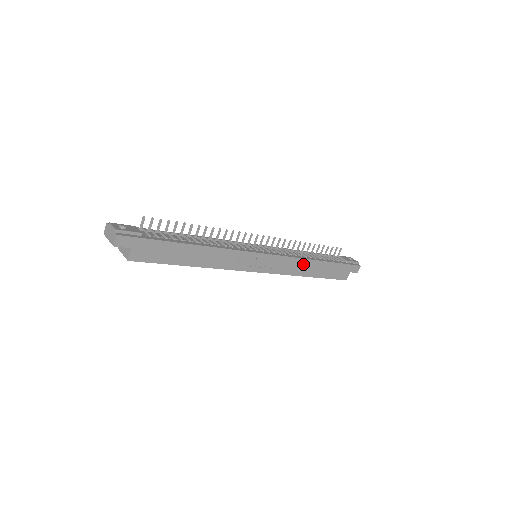
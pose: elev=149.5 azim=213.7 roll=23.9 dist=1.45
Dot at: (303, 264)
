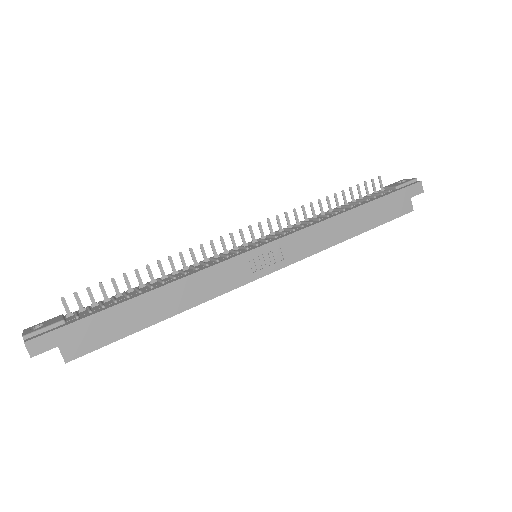
Dot at: (328, 228)
